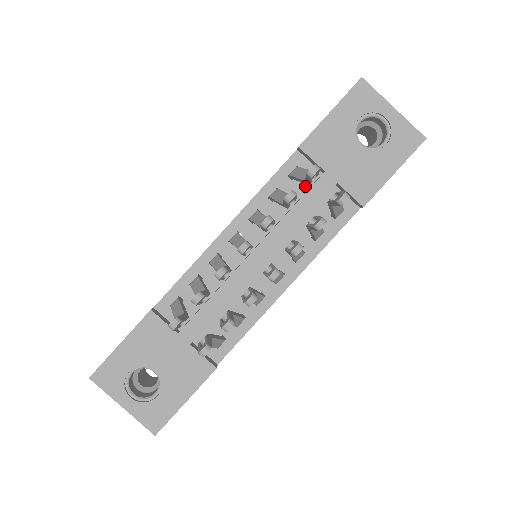
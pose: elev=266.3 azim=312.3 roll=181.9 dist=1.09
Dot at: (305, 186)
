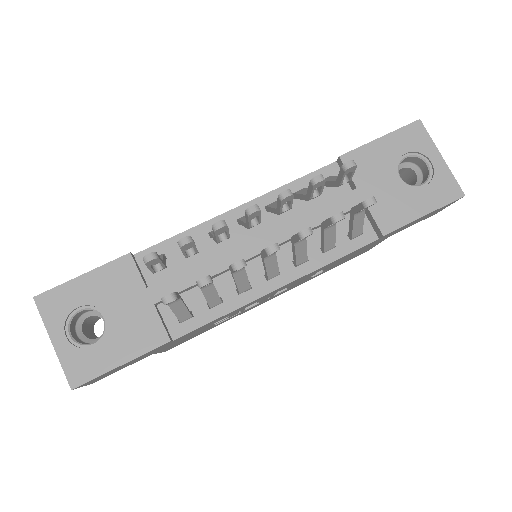
Dot at: (332, 197)
